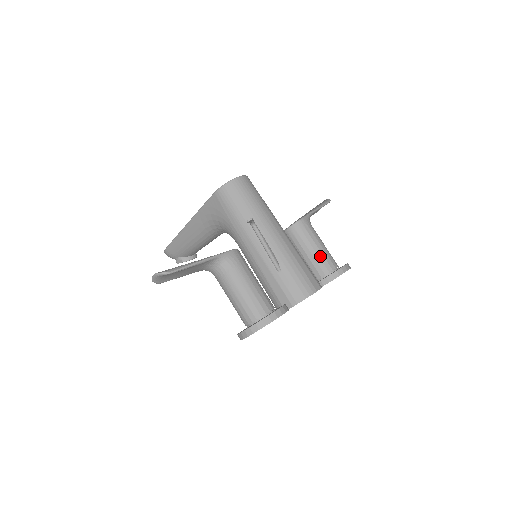
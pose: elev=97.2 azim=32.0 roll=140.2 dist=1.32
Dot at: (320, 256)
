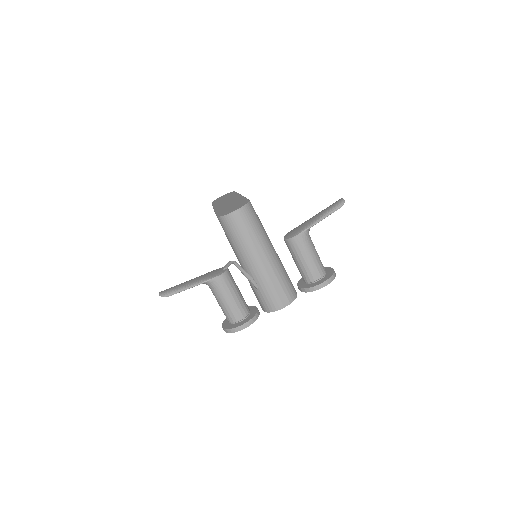
Dot at: (306, 269)
